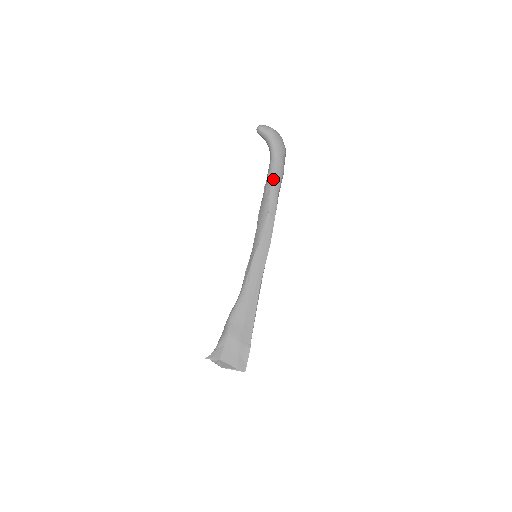
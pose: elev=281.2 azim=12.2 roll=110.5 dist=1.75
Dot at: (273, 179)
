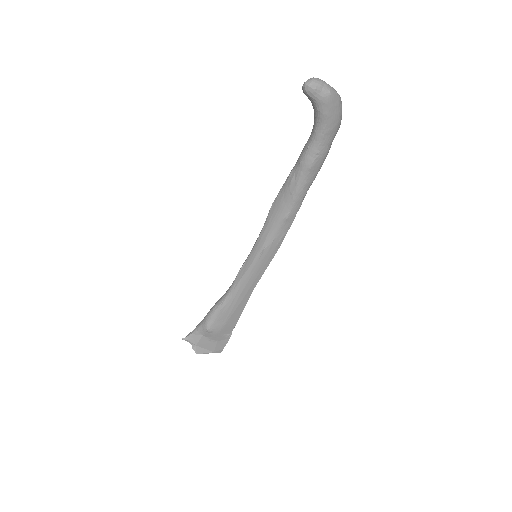
Dot at: (306, 174)
